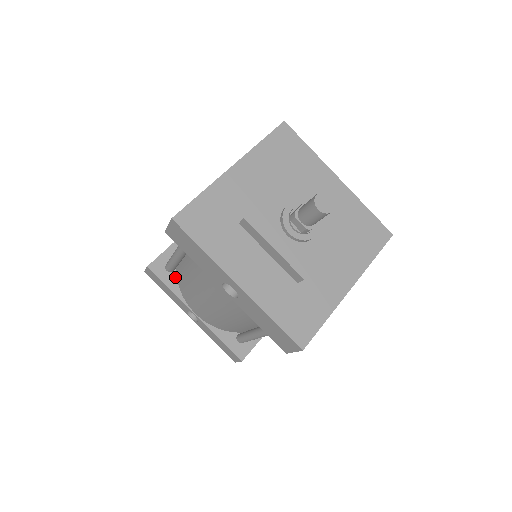
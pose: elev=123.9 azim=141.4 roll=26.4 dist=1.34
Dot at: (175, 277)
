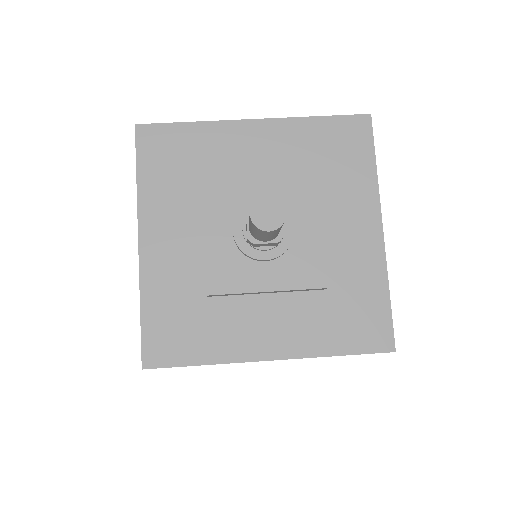
Dot at: occluded
